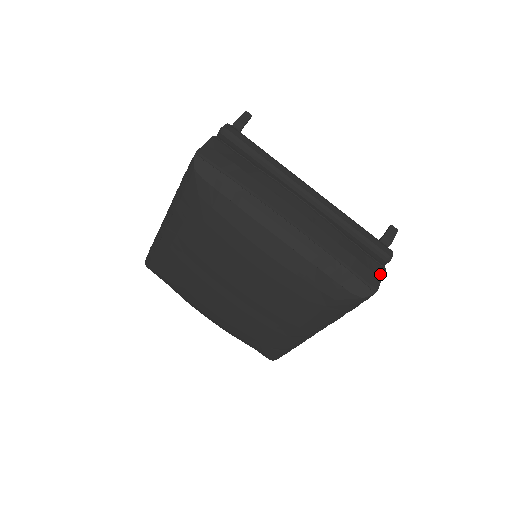
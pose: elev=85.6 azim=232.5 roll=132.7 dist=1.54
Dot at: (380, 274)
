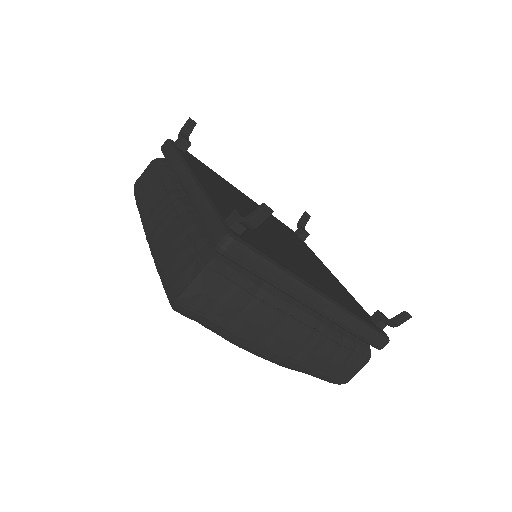
Dot at: (359, 368)
